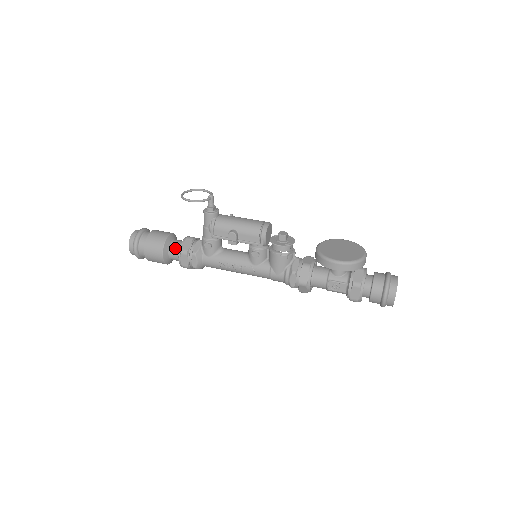
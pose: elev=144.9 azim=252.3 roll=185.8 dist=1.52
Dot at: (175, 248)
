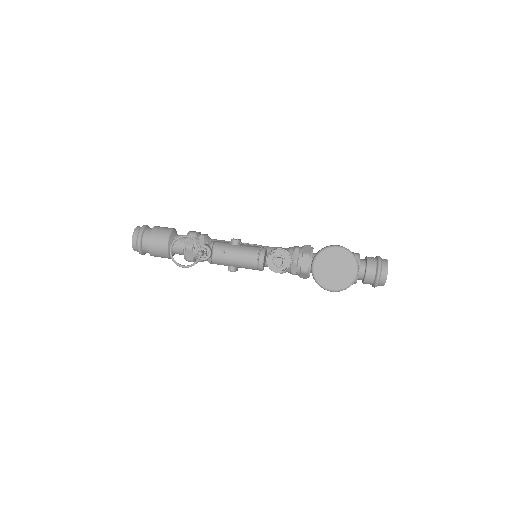
Dot at: (179, 253)
